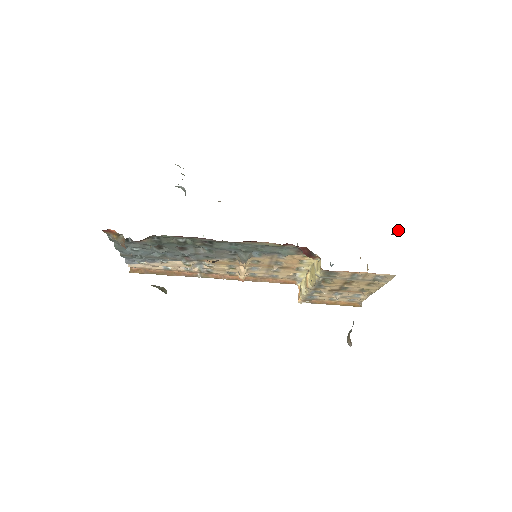
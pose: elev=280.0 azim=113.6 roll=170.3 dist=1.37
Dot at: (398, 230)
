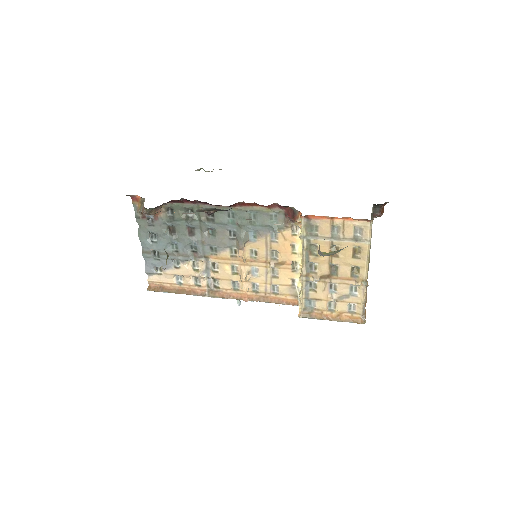
Dot at: (377, 209)
